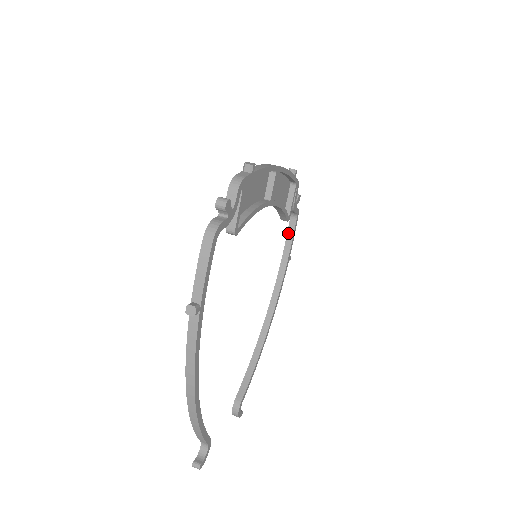
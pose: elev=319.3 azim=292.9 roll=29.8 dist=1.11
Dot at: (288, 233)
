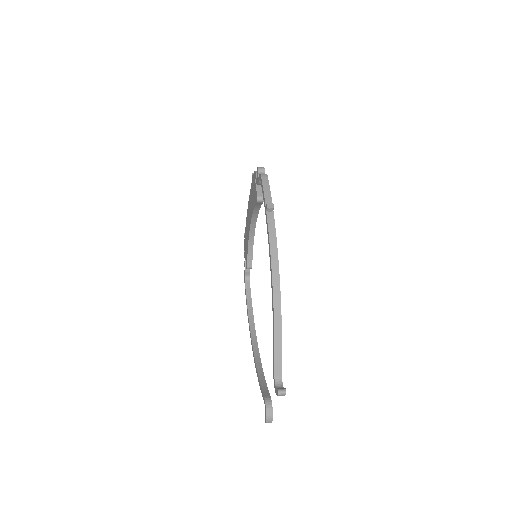
Dot at: (246, 291)
